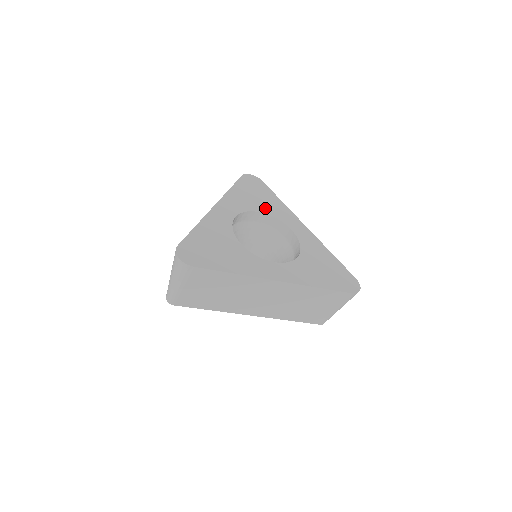
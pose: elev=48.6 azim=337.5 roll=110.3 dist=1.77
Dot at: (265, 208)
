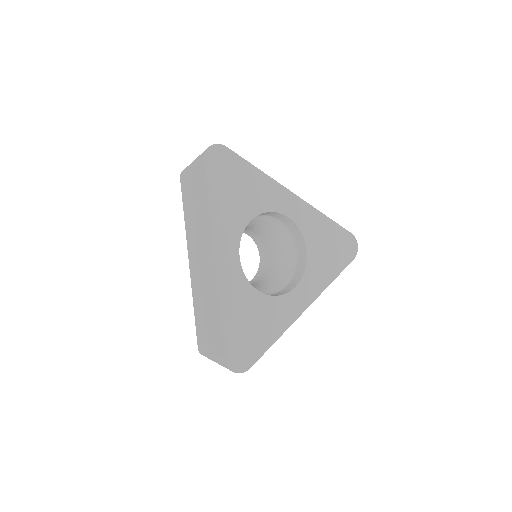
Dot at: (253, 205)
